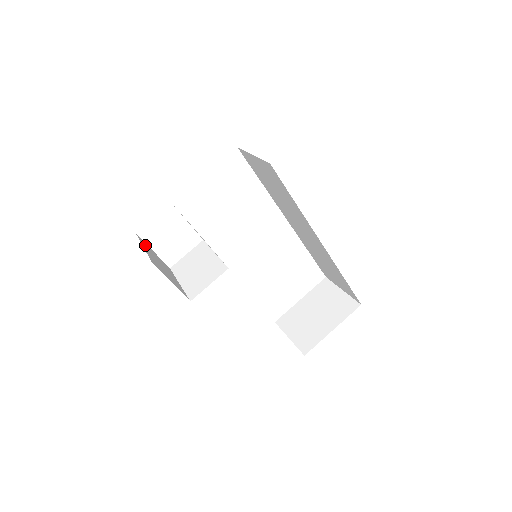
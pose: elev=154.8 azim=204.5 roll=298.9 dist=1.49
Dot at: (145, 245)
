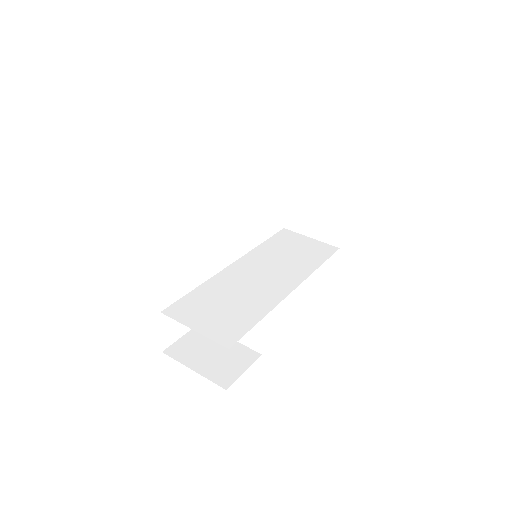
Dot at: (181, 354)
